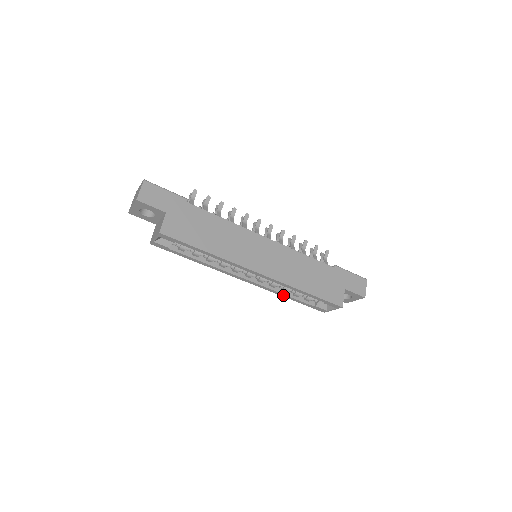
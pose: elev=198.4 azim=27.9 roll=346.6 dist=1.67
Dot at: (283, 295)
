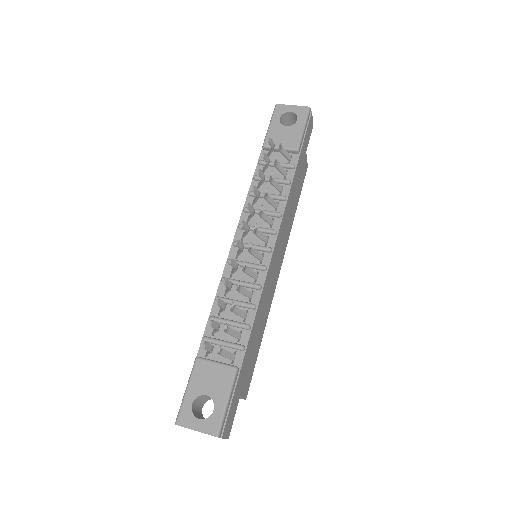
Dot at: occluded
